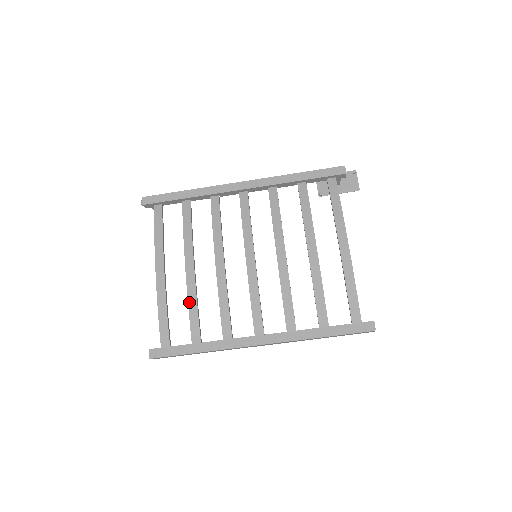
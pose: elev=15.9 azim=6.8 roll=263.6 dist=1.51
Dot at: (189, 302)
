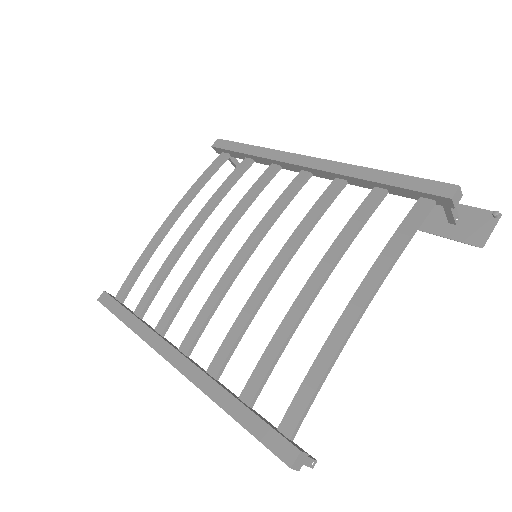
Dot at: (162, 266)
